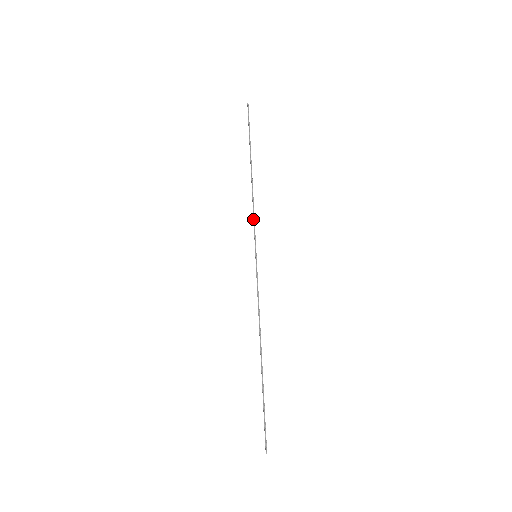
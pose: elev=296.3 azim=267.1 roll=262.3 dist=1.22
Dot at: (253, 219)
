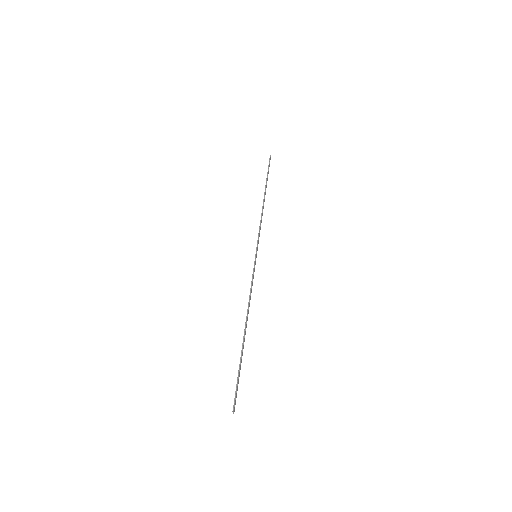
Dot at: (259, 230)
